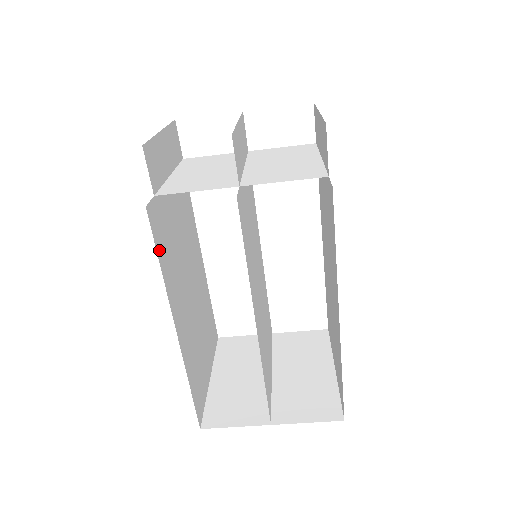
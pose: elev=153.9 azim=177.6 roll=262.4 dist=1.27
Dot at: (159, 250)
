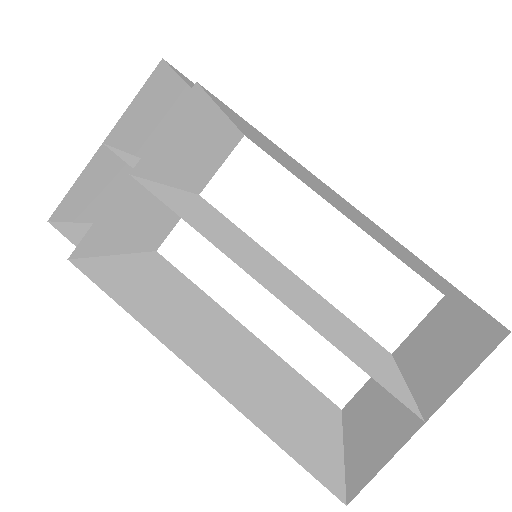
Dot at: (117, 298)
